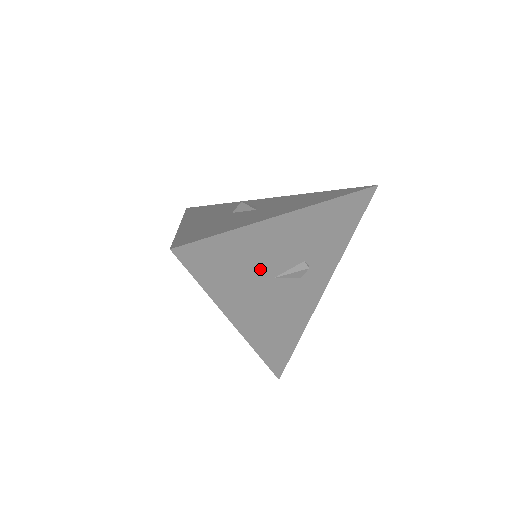
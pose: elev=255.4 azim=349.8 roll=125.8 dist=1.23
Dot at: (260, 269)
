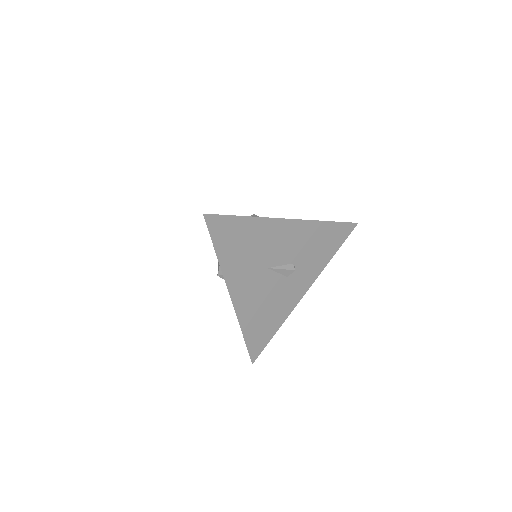
Dot at: (259, 256)
